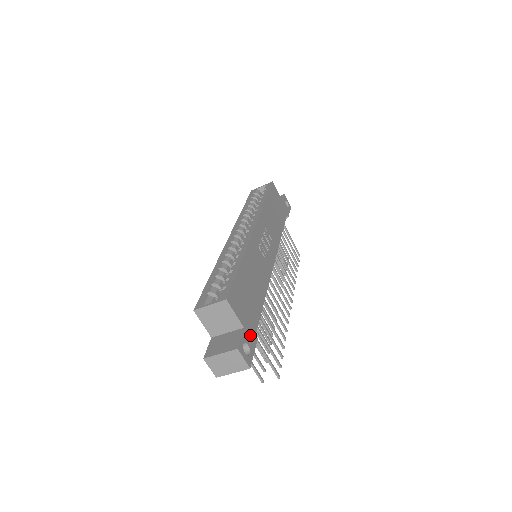
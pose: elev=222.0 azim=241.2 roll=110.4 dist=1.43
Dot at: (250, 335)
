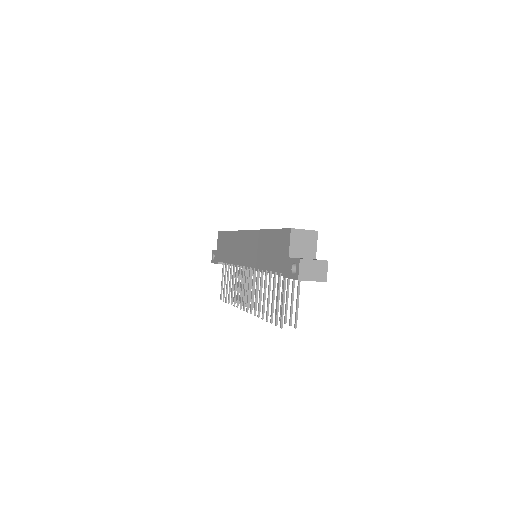
Dot at: occluded
